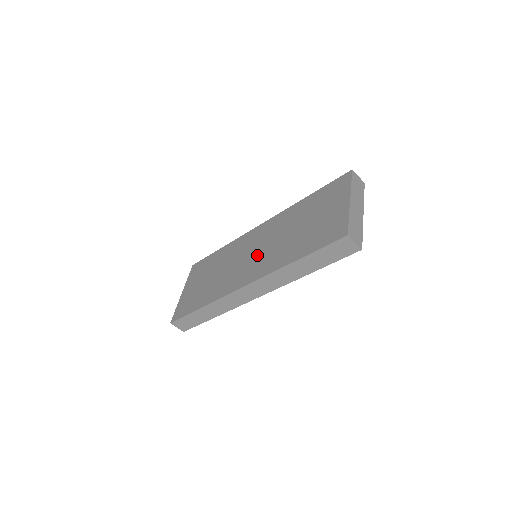
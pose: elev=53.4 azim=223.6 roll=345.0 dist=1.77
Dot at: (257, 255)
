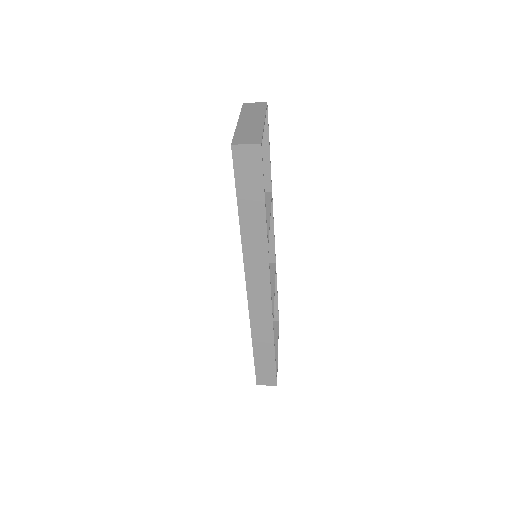
Dot at: occluded
